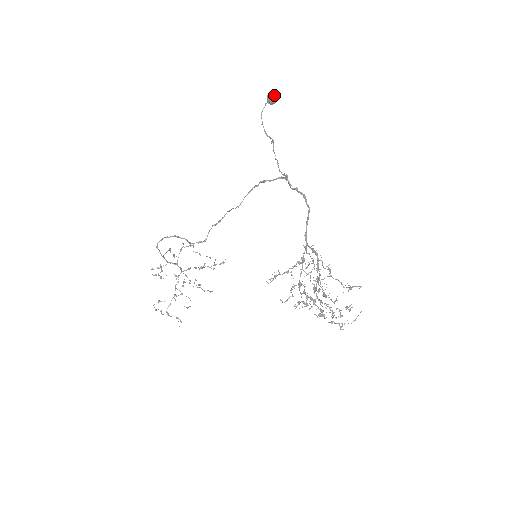
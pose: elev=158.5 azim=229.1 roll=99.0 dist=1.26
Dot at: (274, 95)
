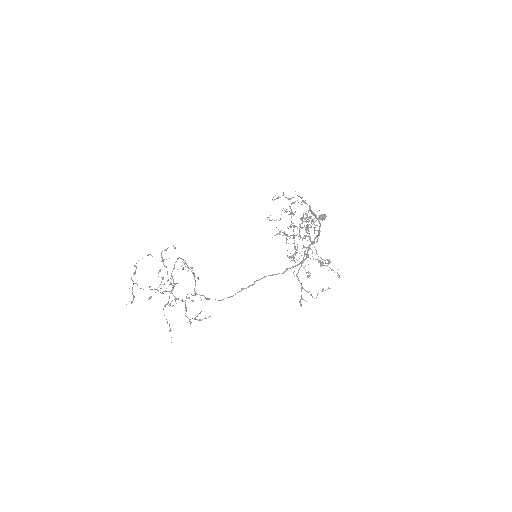
Dot at: (324, 214)
